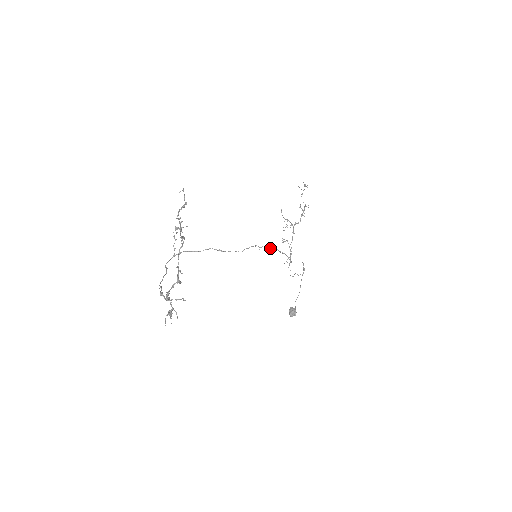
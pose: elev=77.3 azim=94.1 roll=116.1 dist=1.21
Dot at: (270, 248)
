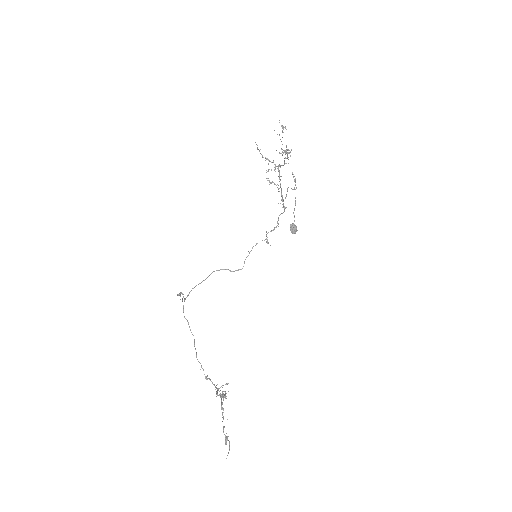
Dot at: (266, 235)
